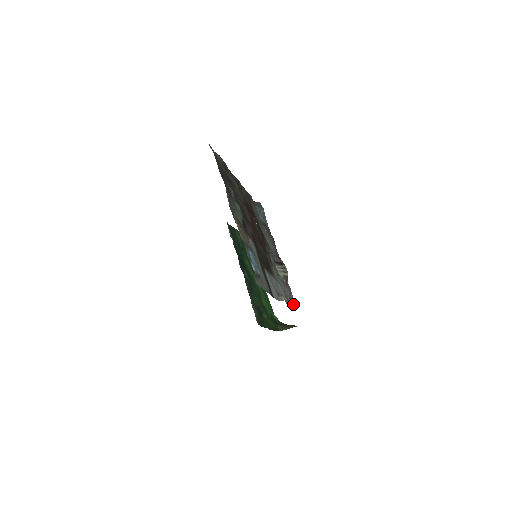
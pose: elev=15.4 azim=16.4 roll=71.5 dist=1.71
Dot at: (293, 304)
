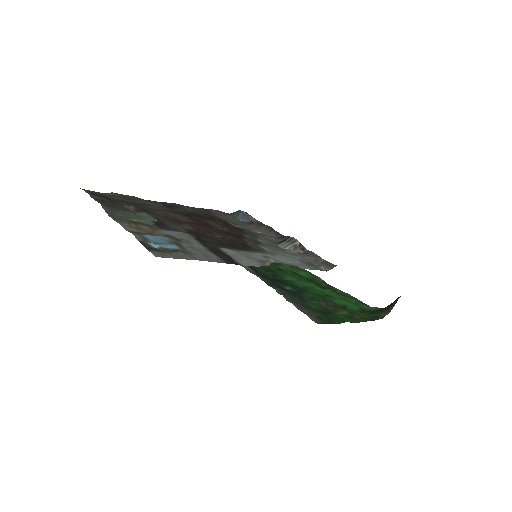
Dot at: (325, 265)
